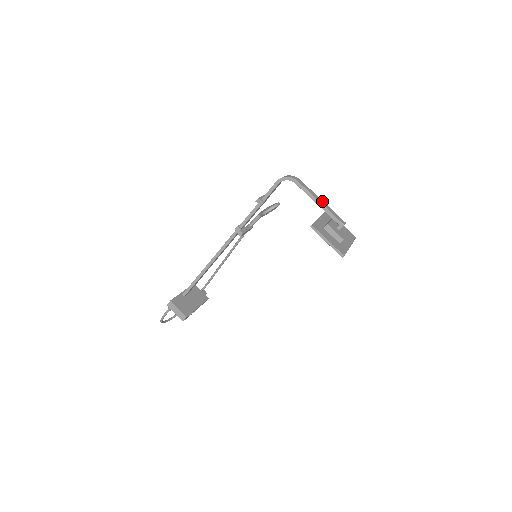
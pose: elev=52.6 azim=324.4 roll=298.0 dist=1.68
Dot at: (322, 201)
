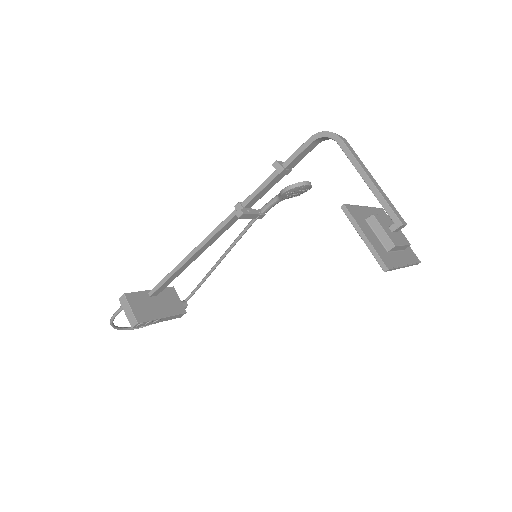
Dot at: (375, 181)
